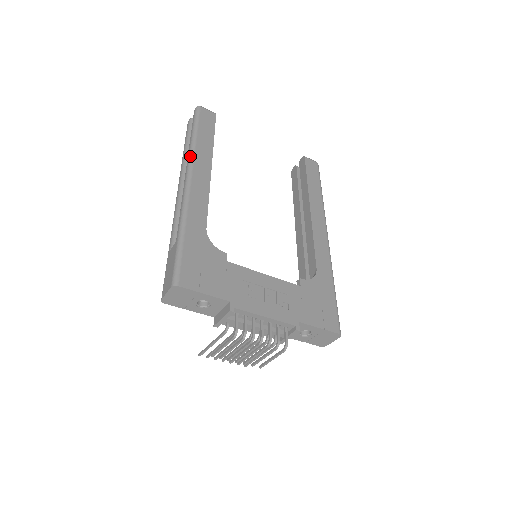
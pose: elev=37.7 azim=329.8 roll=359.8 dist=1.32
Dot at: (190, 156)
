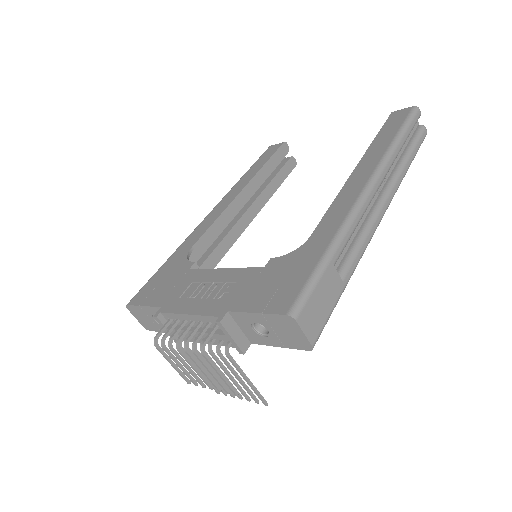
Dot at: occluded
